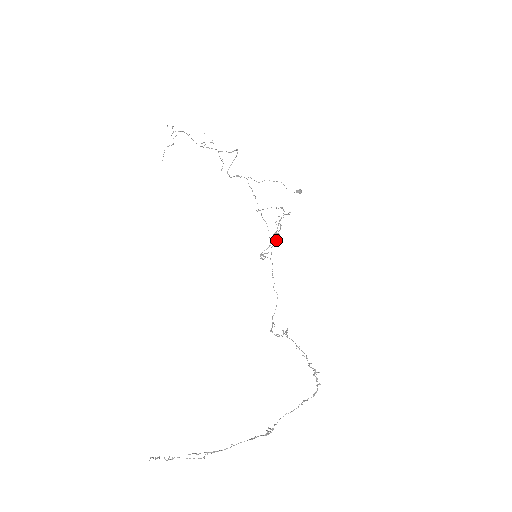
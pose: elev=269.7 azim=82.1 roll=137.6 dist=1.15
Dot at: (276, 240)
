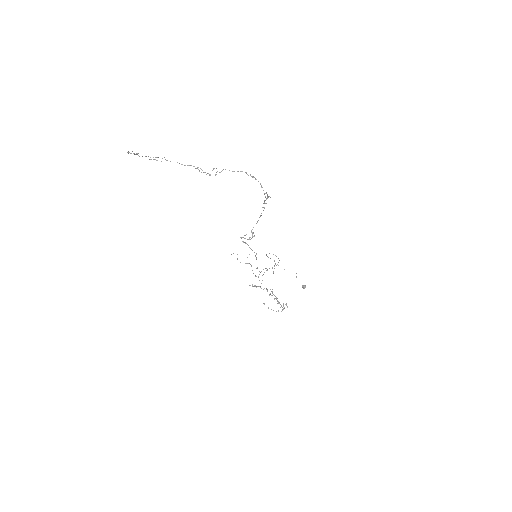
Dot at: occluded
